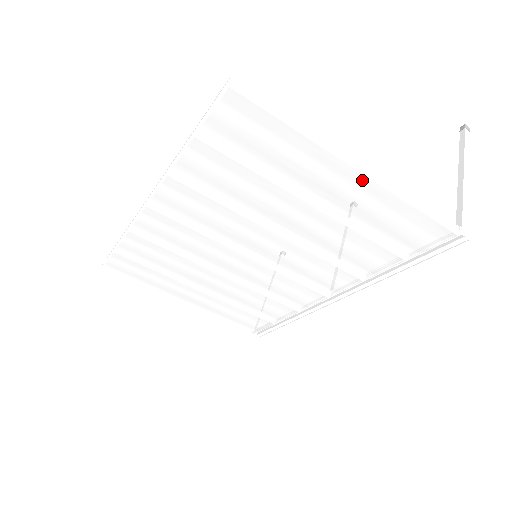
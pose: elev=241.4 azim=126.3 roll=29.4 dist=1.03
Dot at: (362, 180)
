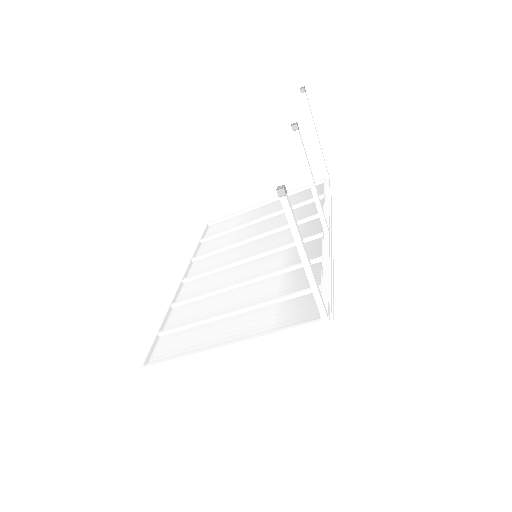
Dot at: occluded
